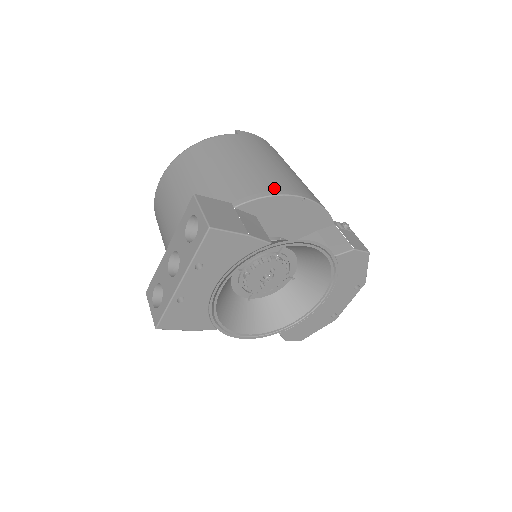
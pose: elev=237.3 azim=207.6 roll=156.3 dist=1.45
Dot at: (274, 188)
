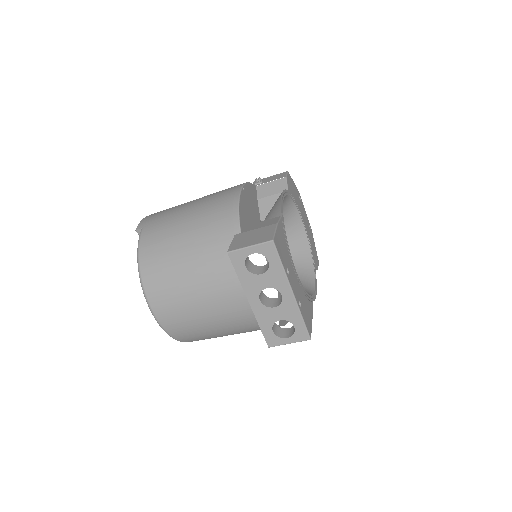
Dot at: (230, 202)
